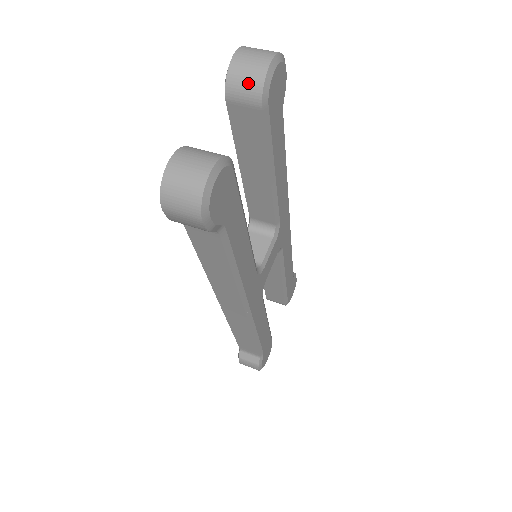
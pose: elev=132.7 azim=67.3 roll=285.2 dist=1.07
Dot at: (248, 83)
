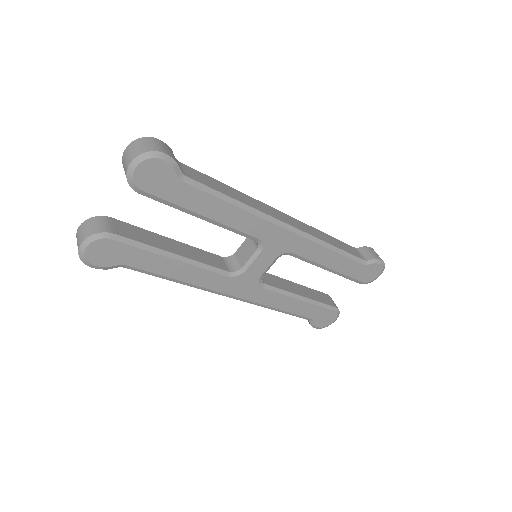
Dot at: occluded
